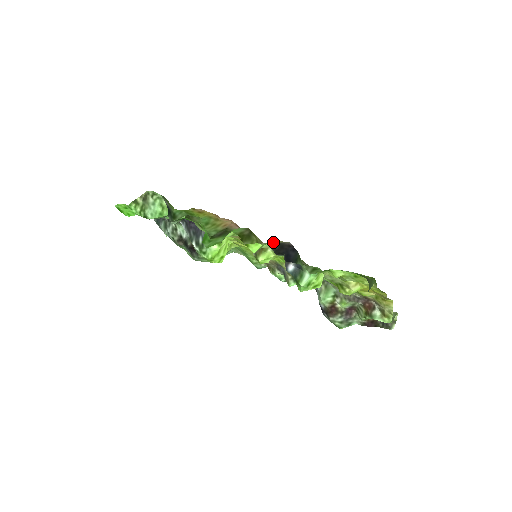
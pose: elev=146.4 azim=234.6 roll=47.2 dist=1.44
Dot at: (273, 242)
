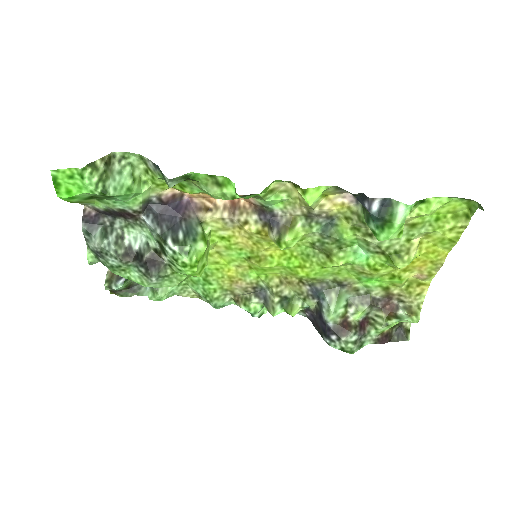
Dot at: (332, 190)
